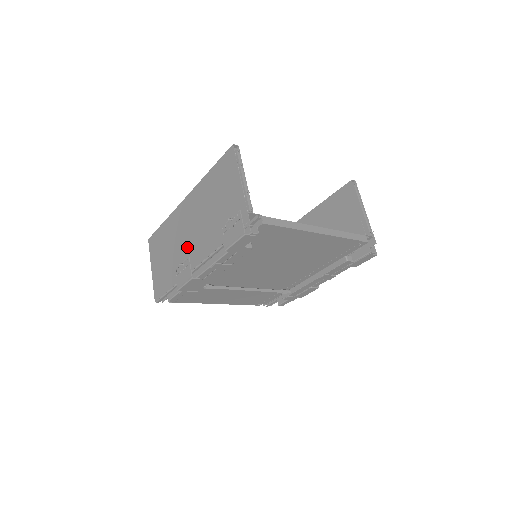
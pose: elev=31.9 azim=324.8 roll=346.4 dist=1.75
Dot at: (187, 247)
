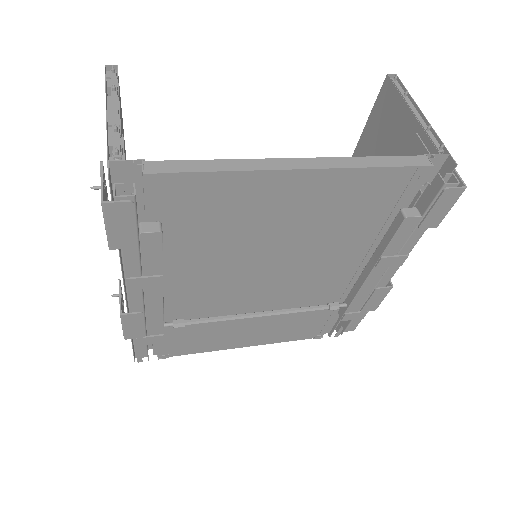
Dot at: occluded
